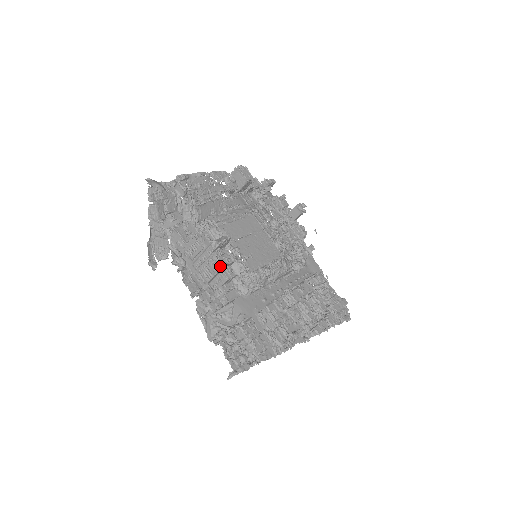
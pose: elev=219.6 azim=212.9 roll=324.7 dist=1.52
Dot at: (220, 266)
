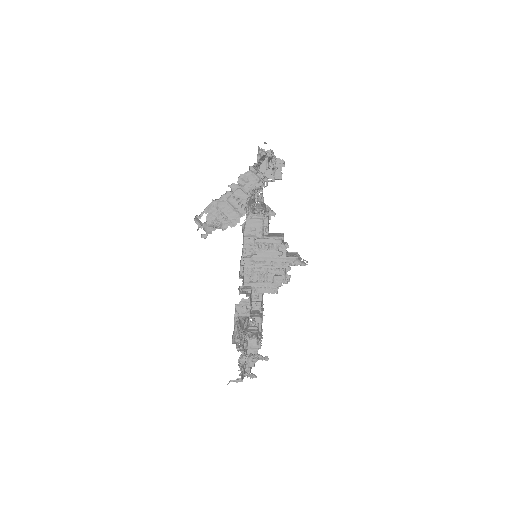
Dot at: (285, 282)
